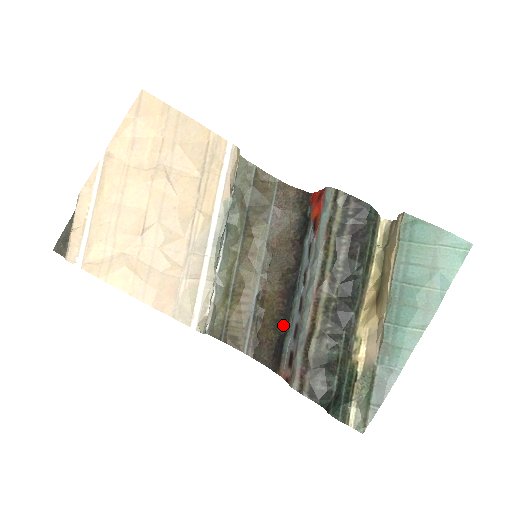
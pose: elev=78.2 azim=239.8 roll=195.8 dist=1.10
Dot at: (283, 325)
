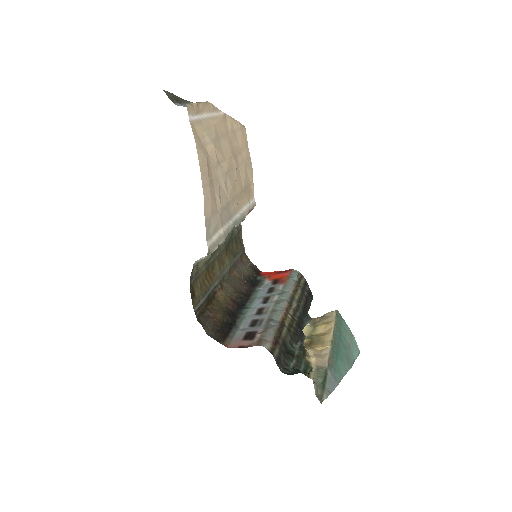
Dot at: (232, 317)
